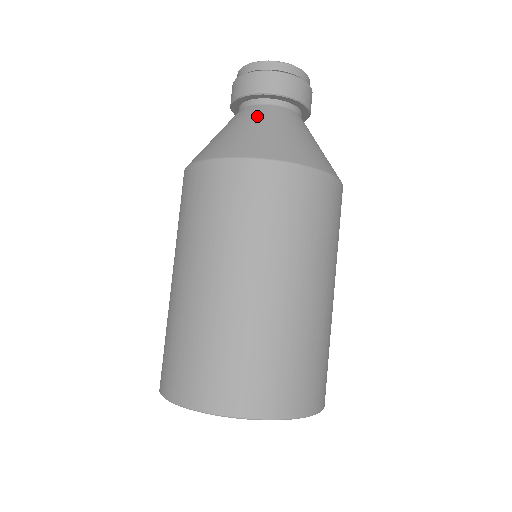
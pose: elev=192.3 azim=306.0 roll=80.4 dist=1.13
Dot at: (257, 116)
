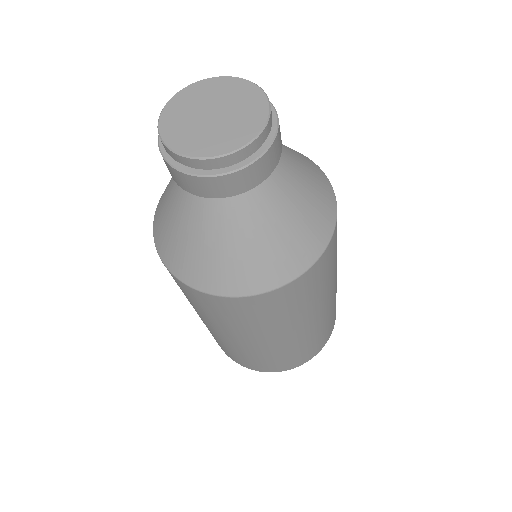
Dot at: (176, 194)
